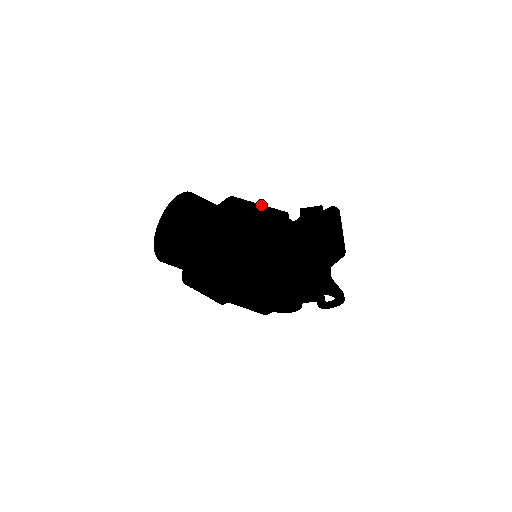
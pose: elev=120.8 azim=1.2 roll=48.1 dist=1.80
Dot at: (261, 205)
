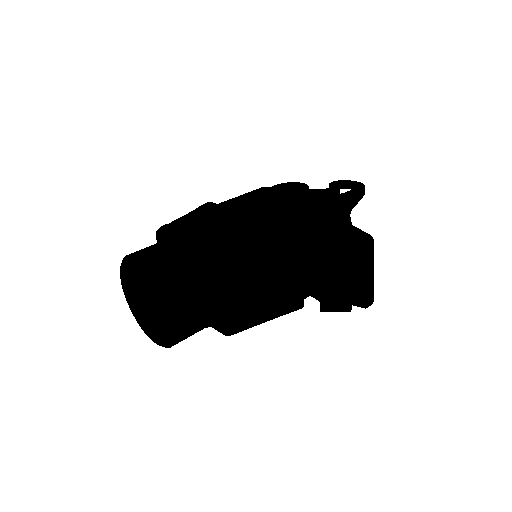
Dot at: (259, 245)
